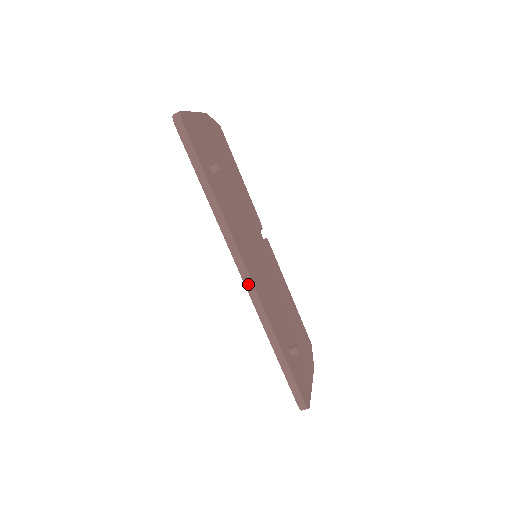
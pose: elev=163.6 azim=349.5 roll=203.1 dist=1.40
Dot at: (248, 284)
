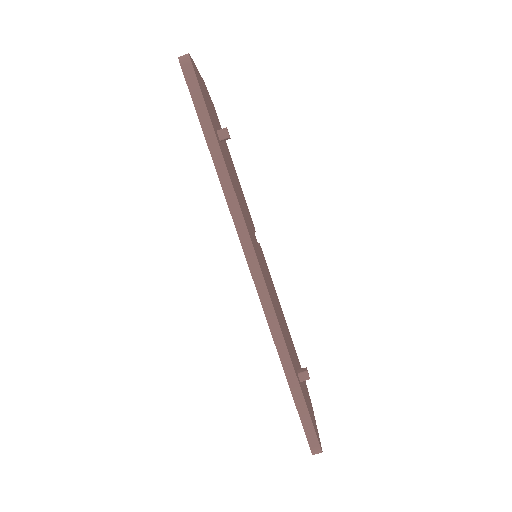
Dot at: (258, 281)
